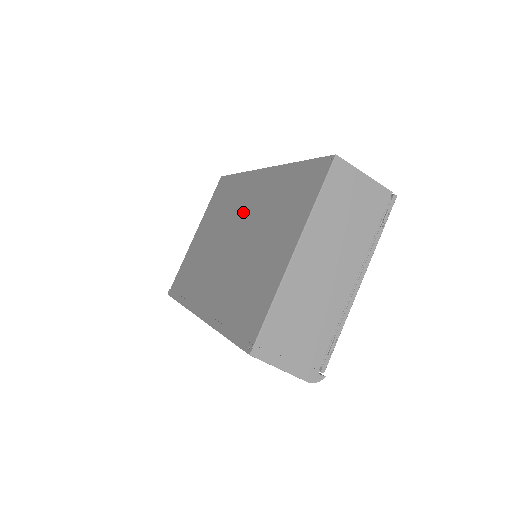
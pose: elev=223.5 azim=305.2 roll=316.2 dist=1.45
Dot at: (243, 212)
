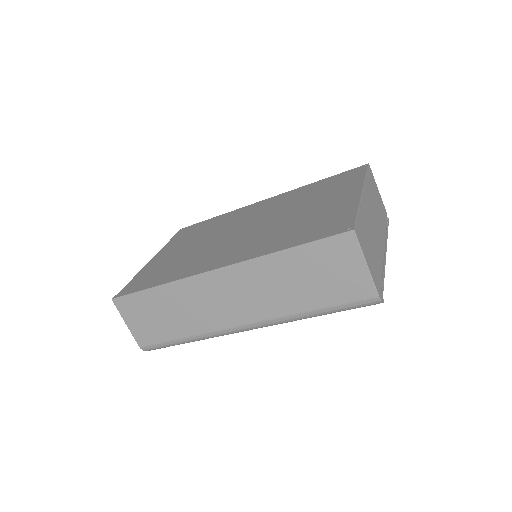
Dot at: (251, 217)
